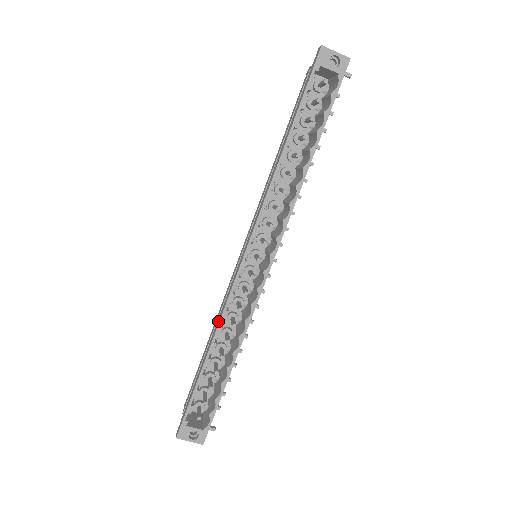
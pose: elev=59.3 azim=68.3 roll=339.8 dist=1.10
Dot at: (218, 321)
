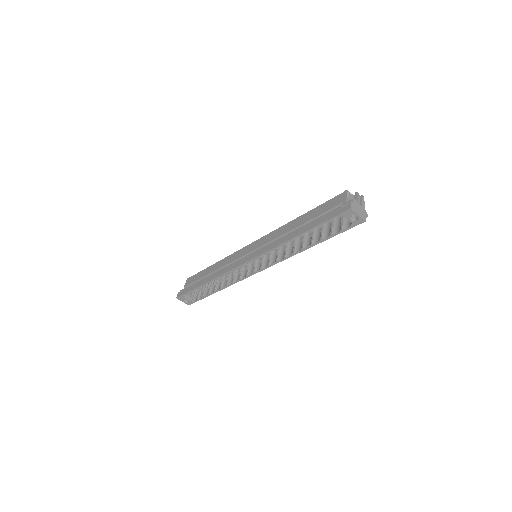
Dot at: (218, 274)
